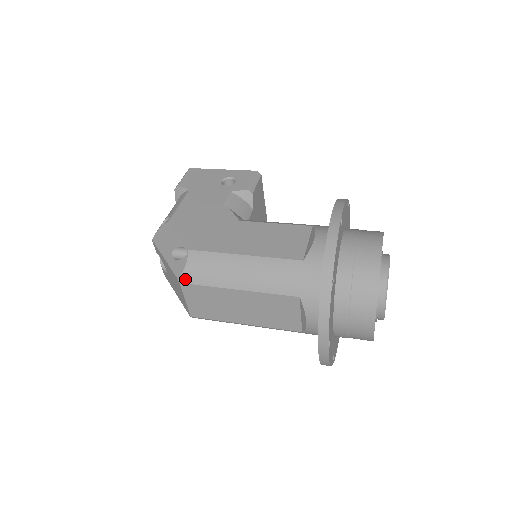
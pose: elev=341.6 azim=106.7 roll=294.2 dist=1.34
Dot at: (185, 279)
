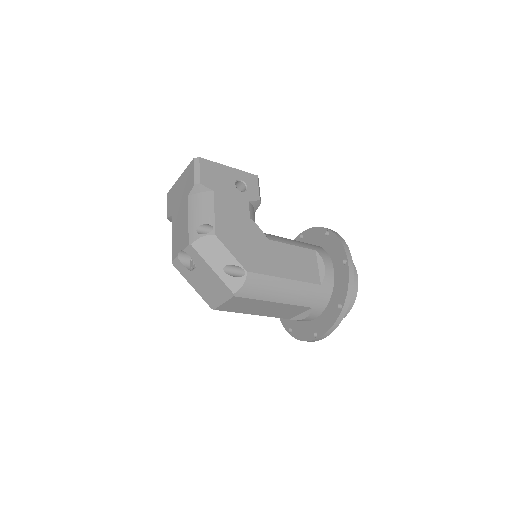
Dot at: (240, 294)
